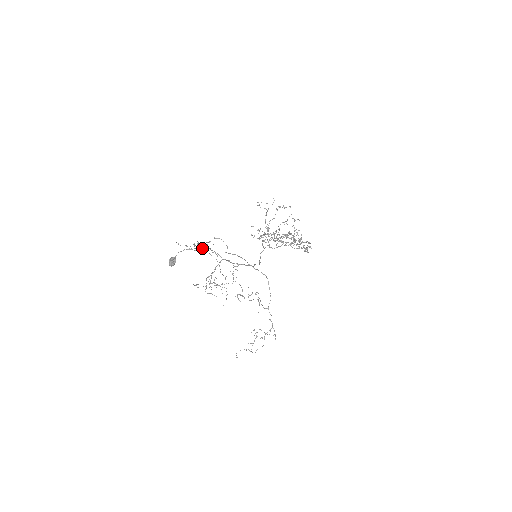
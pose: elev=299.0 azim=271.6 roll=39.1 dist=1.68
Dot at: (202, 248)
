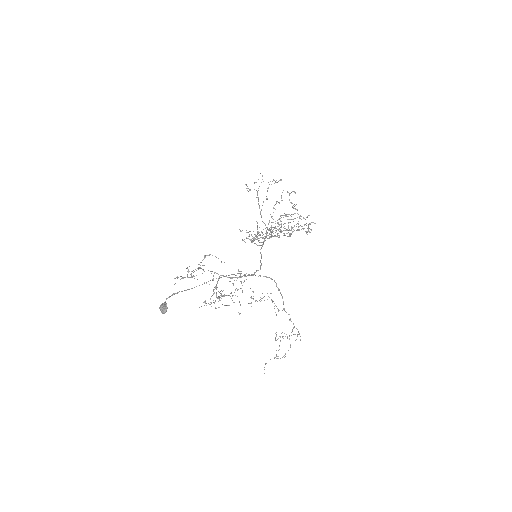
Dot at: (193, 275)
